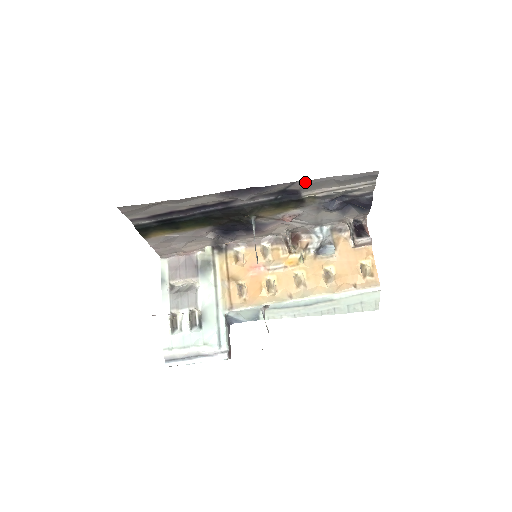
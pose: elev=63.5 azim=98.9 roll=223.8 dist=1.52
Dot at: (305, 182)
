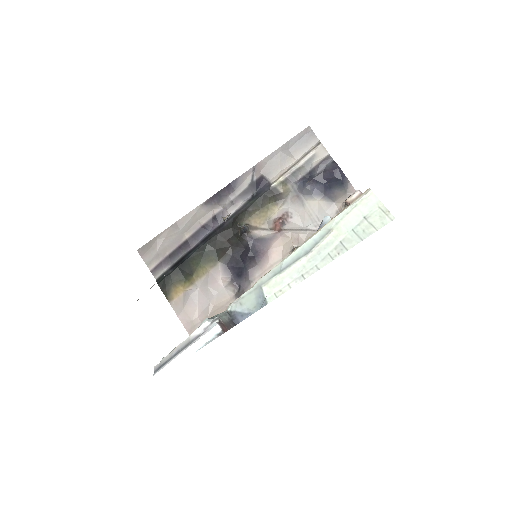
Dot at: (261, 163)
